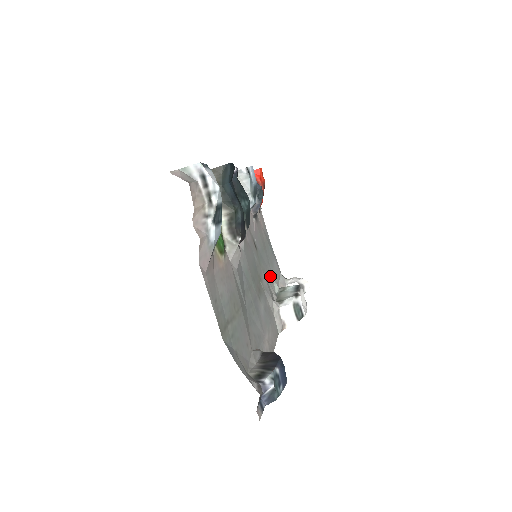
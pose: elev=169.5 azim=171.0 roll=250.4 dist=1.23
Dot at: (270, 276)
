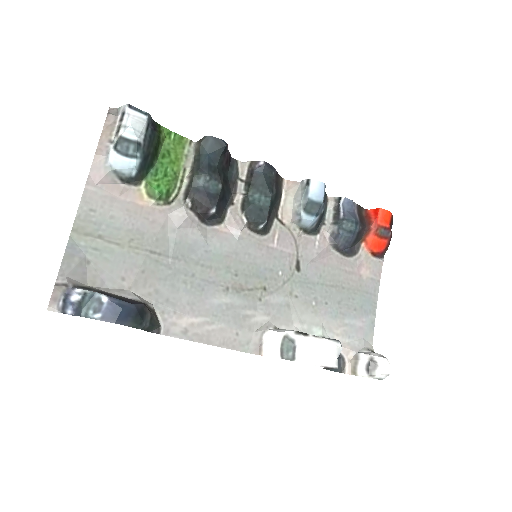
Dot at: (313, 314)
